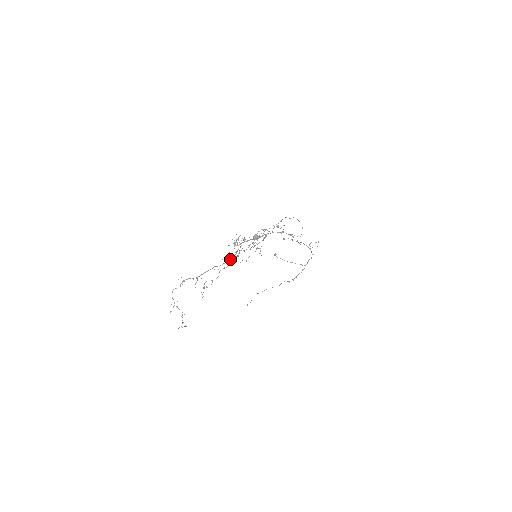
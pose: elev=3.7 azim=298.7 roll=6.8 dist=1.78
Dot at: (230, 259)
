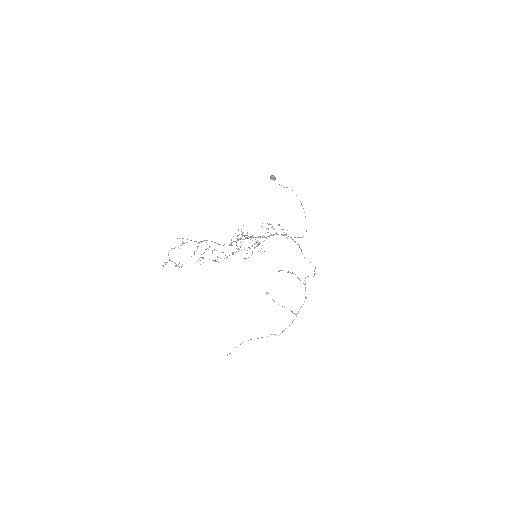
Dot at: (232, 242)
